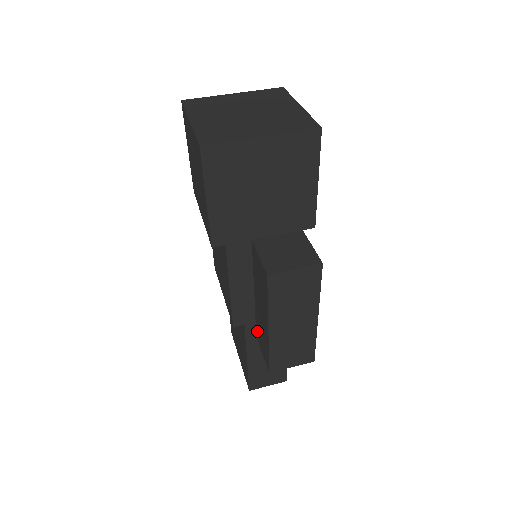
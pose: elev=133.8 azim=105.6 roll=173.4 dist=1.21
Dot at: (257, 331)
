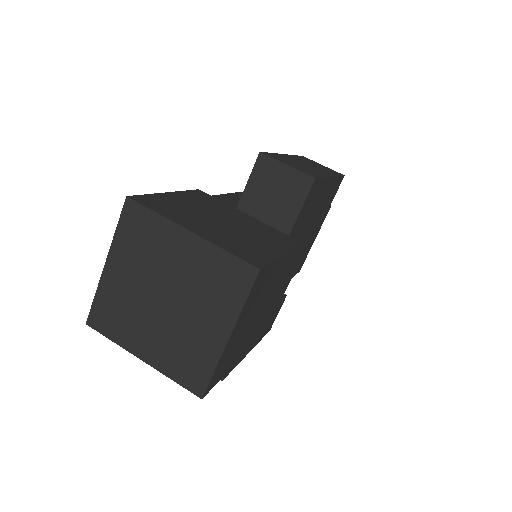
Dot at: occluded
